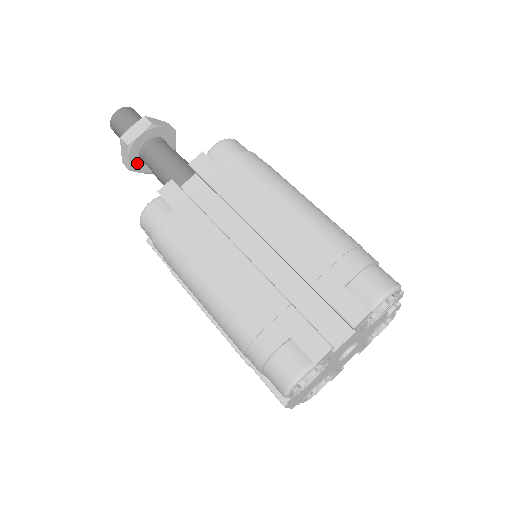
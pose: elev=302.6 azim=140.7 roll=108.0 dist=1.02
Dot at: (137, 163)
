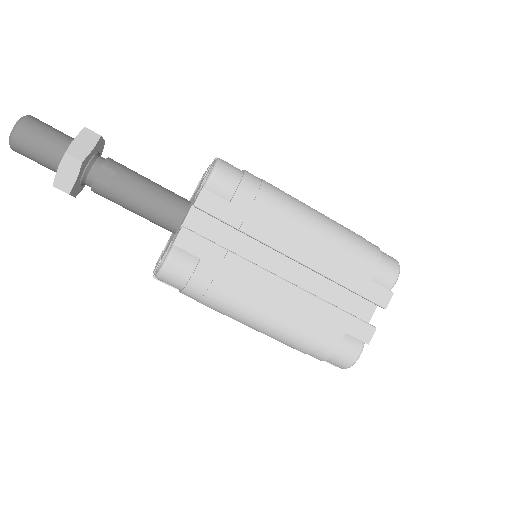
Dot at: occluded
